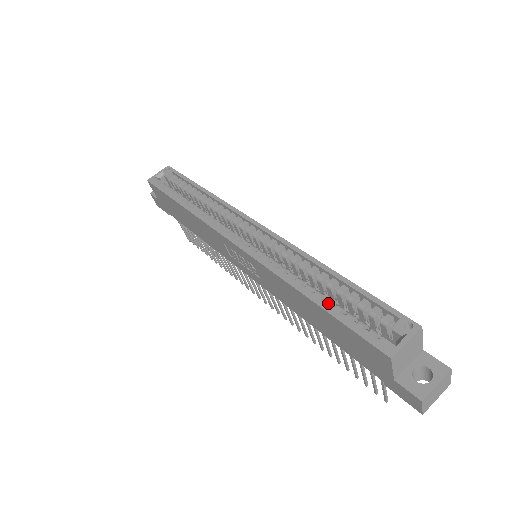
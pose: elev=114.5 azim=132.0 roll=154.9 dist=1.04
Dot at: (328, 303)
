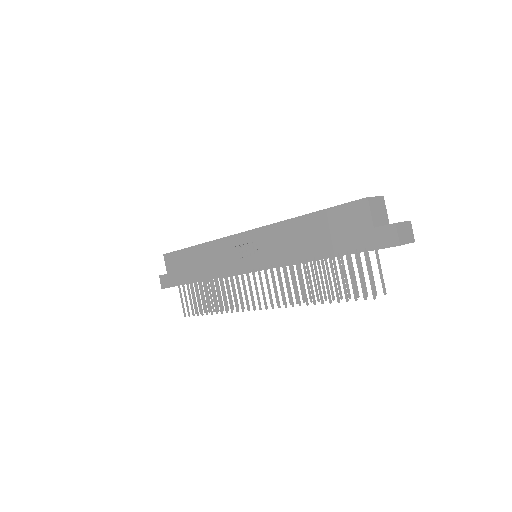
Dot at: occluded
